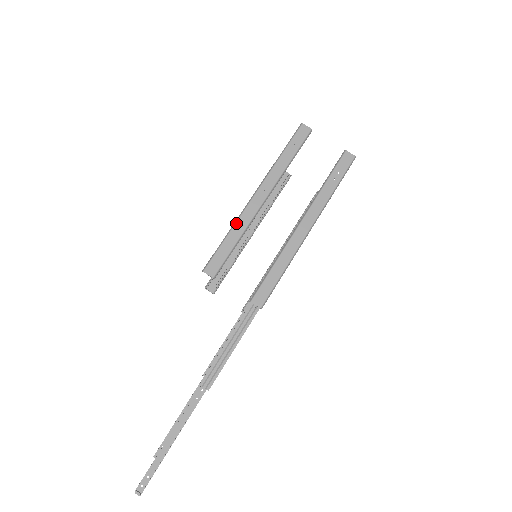
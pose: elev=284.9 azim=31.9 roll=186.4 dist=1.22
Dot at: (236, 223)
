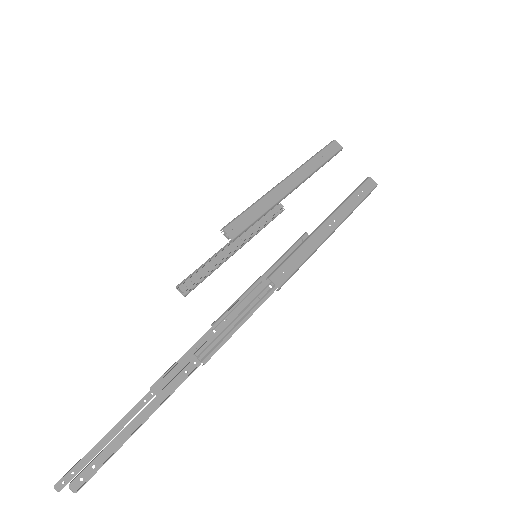
Dot at: (265, 196)
